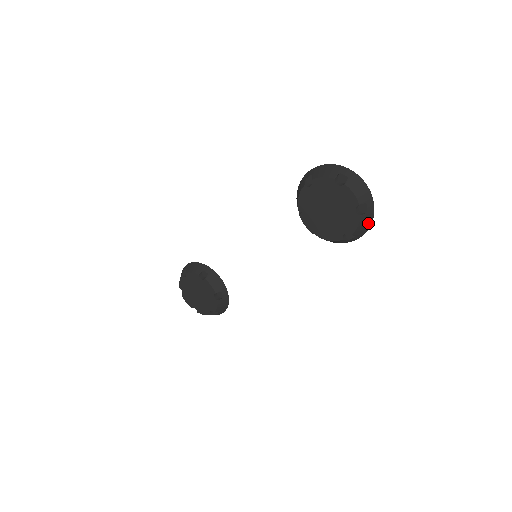
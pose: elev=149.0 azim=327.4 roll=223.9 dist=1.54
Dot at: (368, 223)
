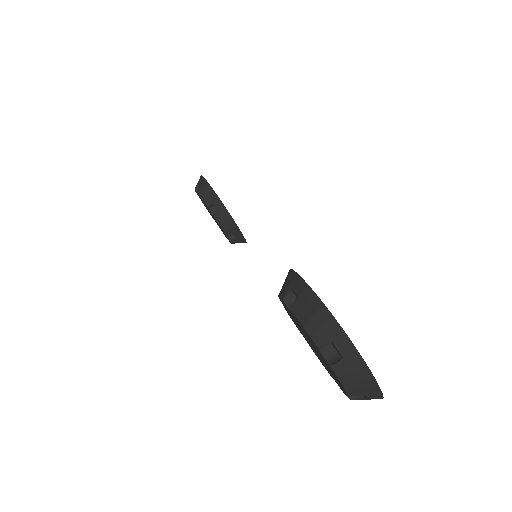
Dot at: occluded
